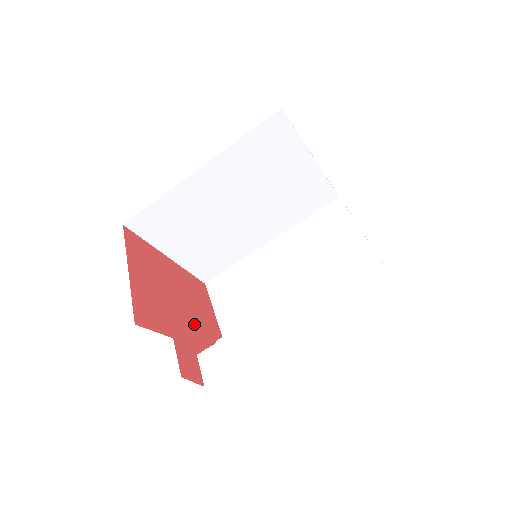
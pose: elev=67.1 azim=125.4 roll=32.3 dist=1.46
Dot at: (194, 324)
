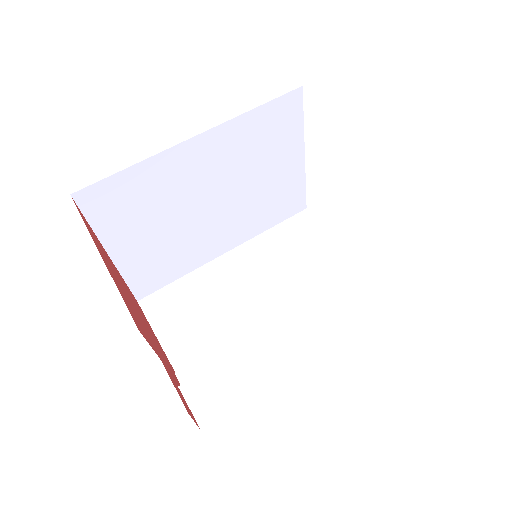
Dot at: (157, 346)
